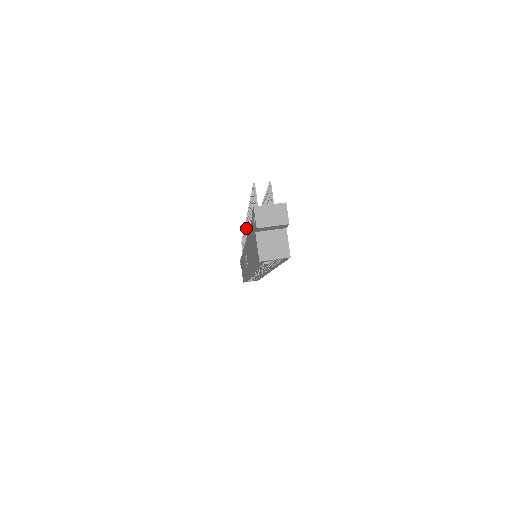
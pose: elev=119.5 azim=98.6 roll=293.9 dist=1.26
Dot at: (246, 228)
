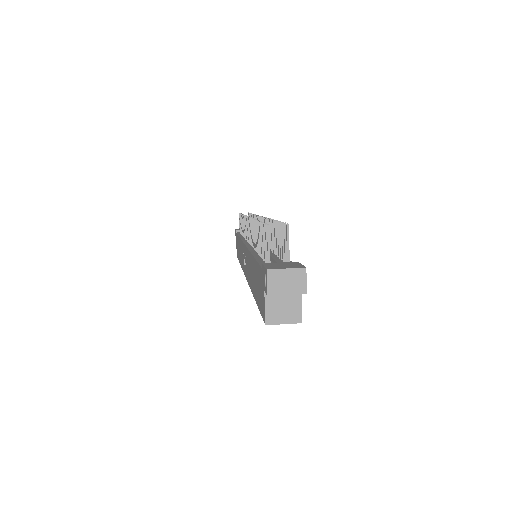
Dot at: occluded
